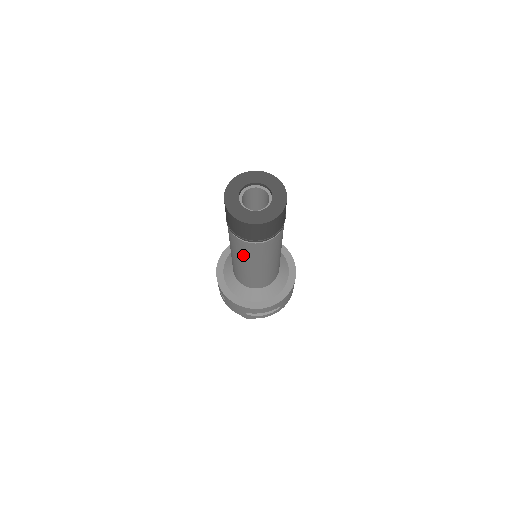
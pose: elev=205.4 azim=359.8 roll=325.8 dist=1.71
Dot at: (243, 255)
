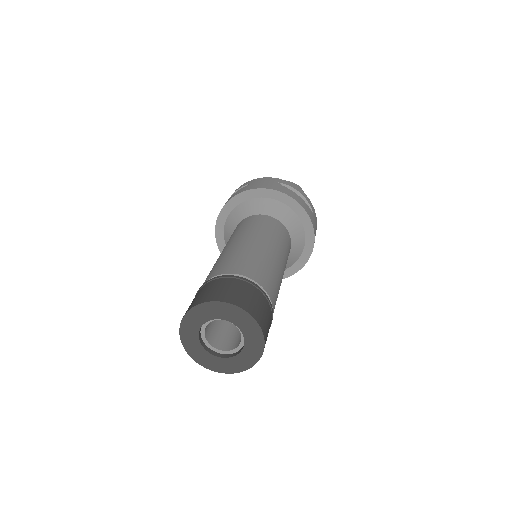
Dot at: occluded
